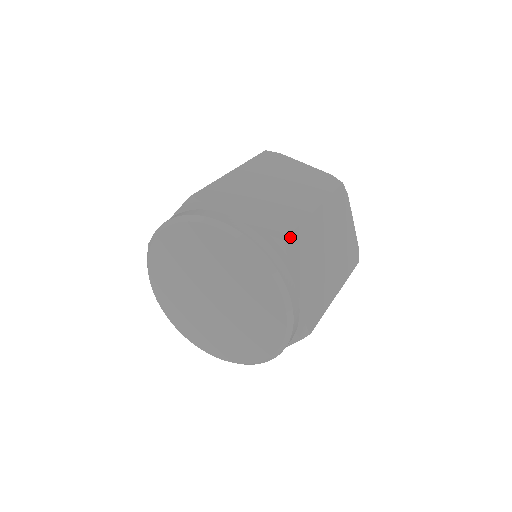
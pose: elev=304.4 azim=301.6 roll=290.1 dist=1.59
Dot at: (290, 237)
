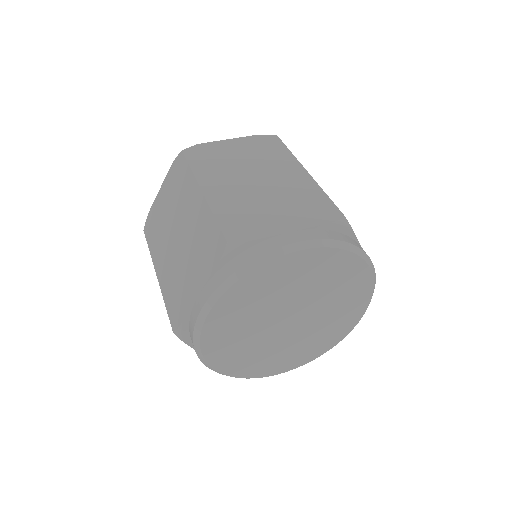
Dot at: (340, 211)
